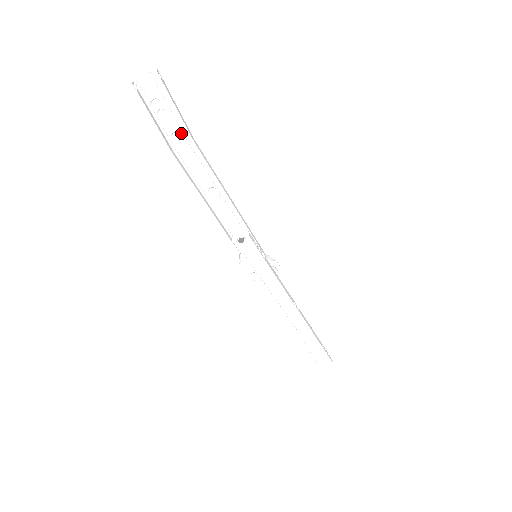
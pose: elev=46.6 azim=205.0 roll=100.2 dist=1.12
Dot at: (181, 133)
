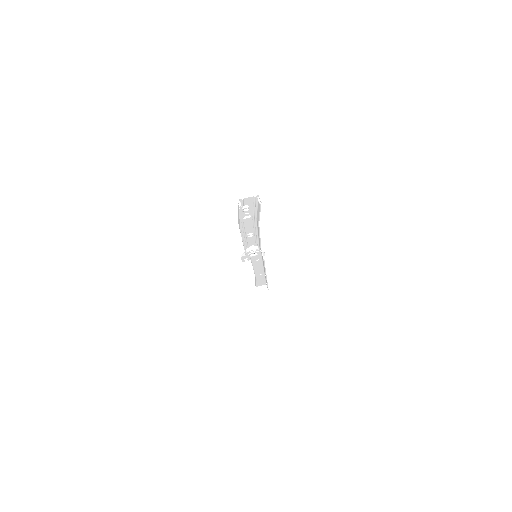
Dot at: (251, 215)
